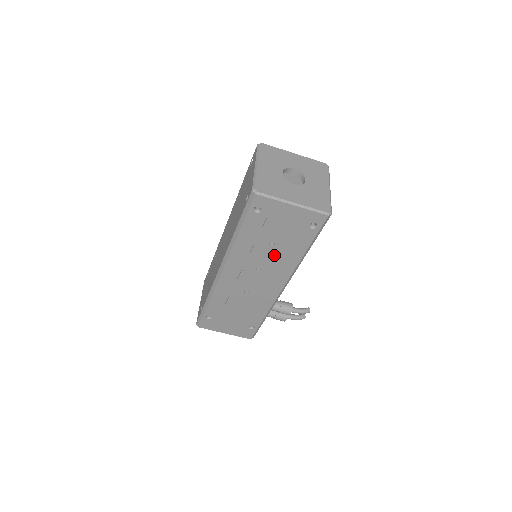
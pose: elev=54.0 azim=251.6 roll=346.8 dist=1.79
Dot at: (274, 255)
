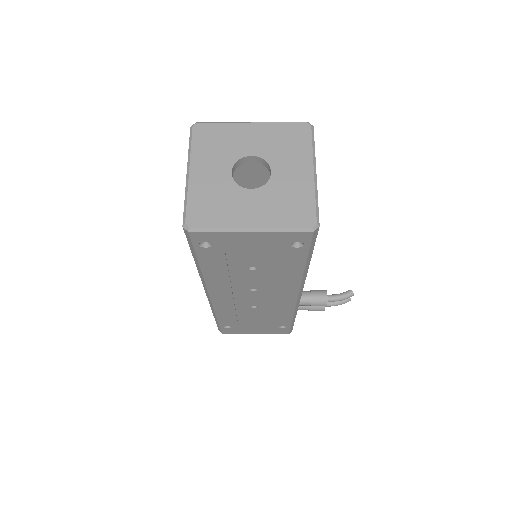
Dot at: (263, 277)
